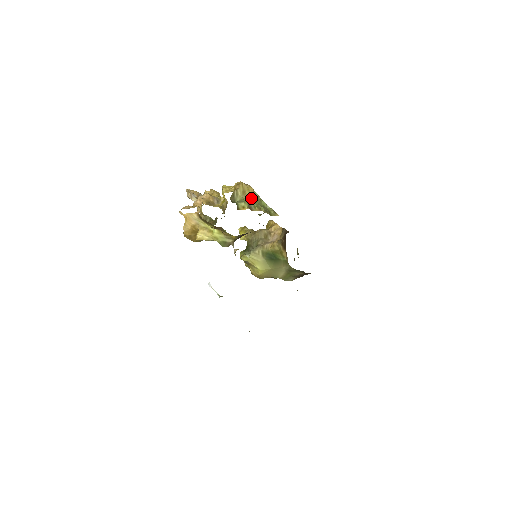
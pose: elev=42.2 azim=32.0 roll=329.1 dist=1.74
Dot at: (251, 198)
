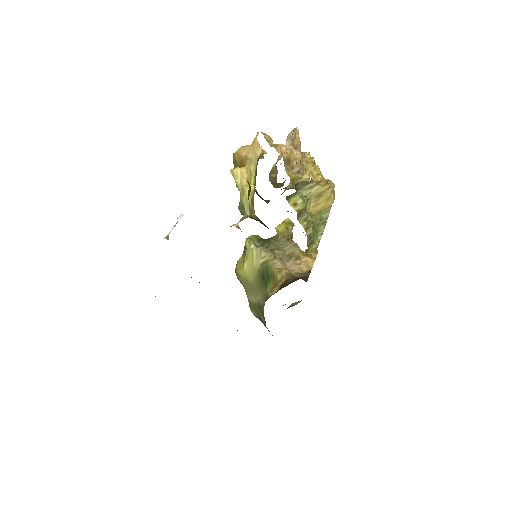
Dot at: (317, 209)
